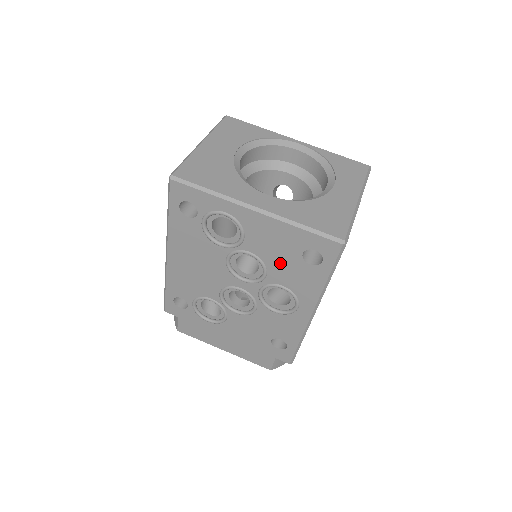
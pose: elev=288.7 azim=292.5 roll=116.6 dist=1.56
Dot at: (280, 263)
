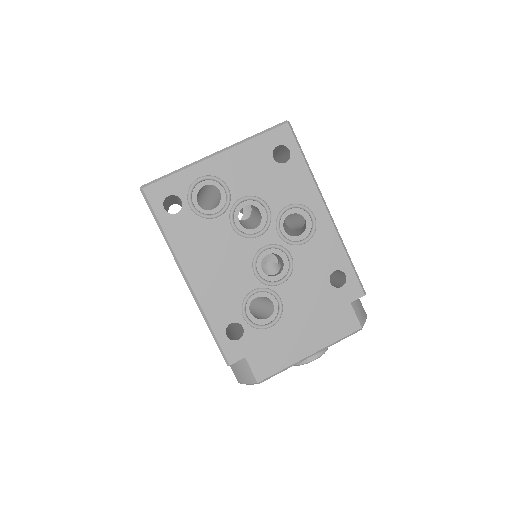
Dot at: (268, 184)
